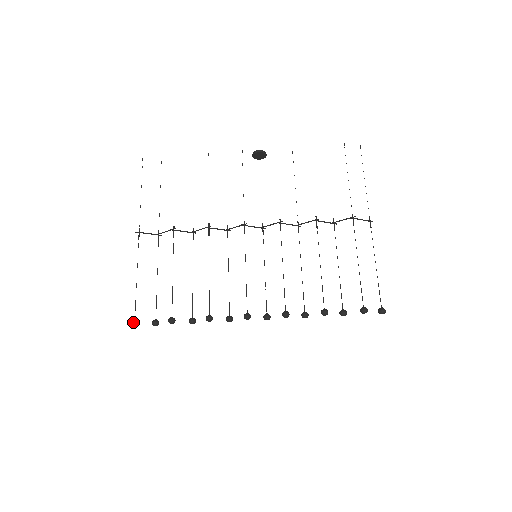
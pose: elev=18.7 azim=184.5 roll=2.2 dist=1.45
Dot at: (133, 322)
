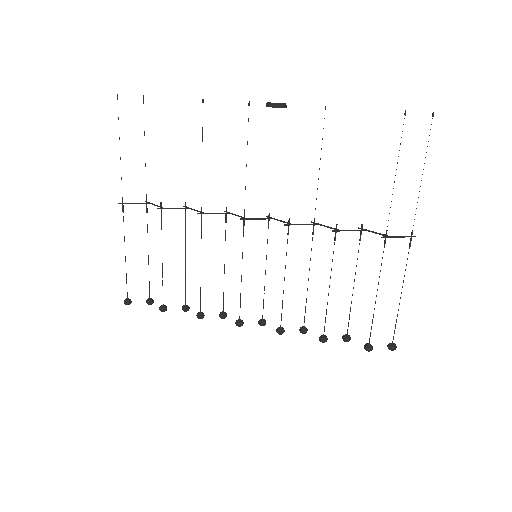
Dot at: (125, 303)
